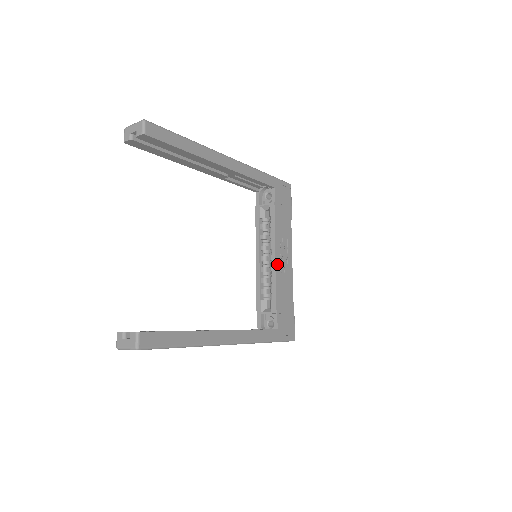
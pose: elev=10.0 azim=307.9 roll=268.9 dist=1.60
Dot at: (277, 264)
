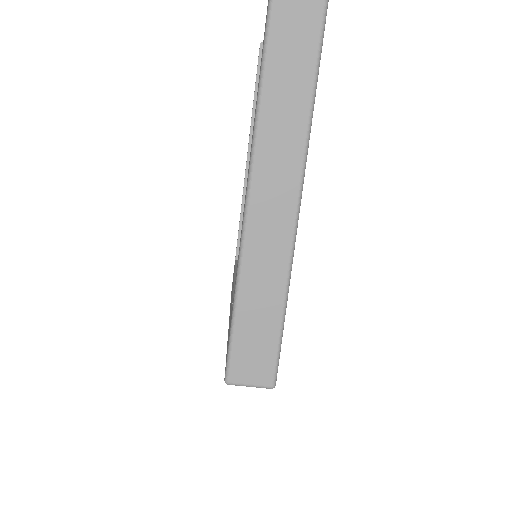
Dot at: occluded
